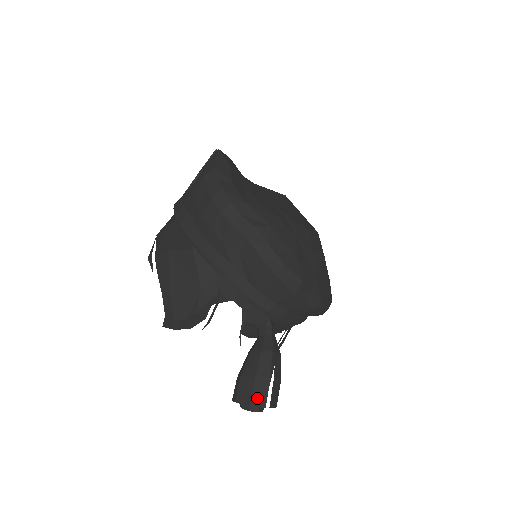
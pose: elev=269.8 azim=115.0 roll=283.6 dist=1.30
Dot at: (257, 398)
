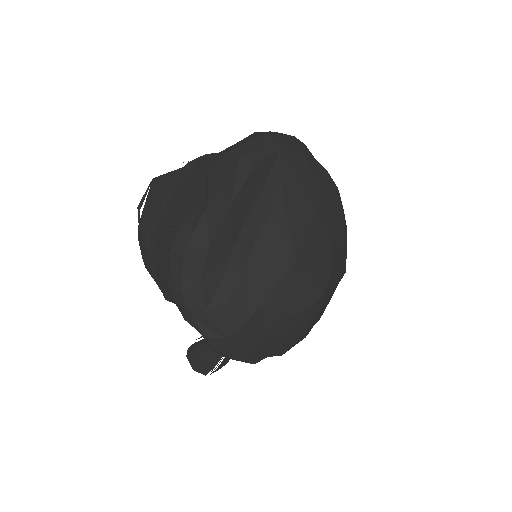
Dot at: (200, 370)
